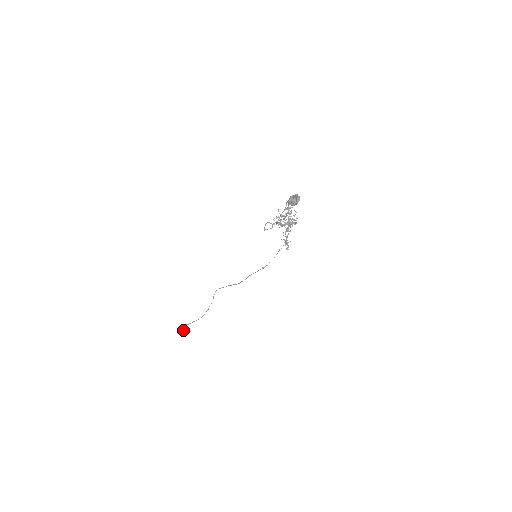
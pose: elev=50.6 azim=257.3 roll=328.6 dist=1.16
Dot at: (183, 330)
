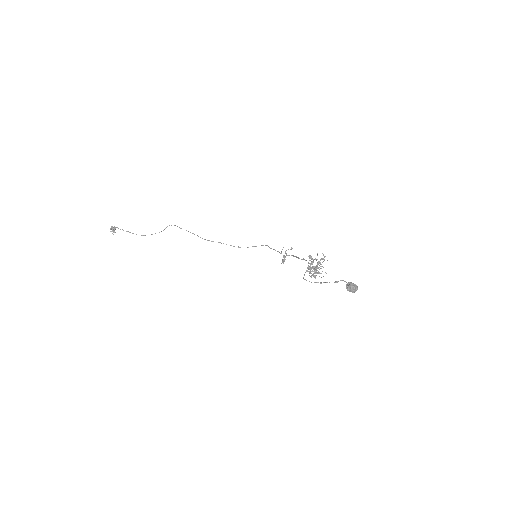
Dot at: (110, 229)
